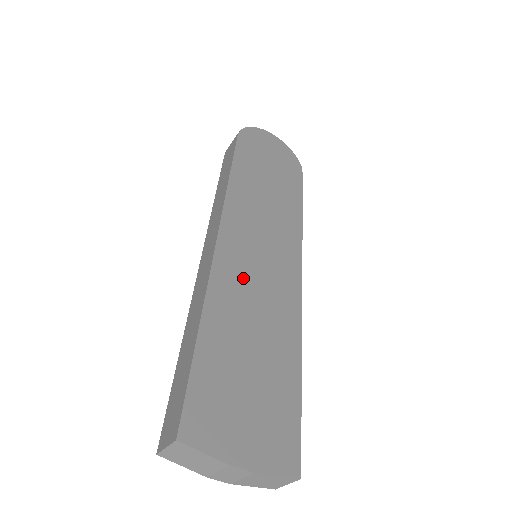
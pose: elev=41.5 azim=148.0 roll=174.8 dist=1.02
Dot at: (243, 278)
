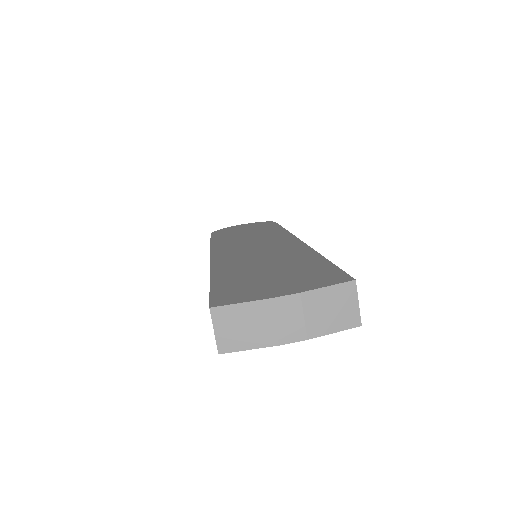
Dot at: (242, 256)
